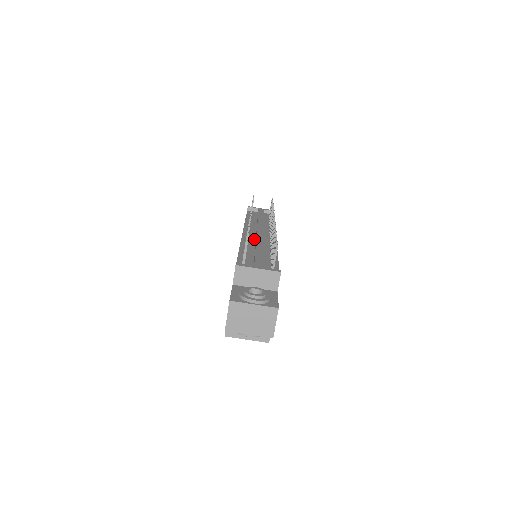
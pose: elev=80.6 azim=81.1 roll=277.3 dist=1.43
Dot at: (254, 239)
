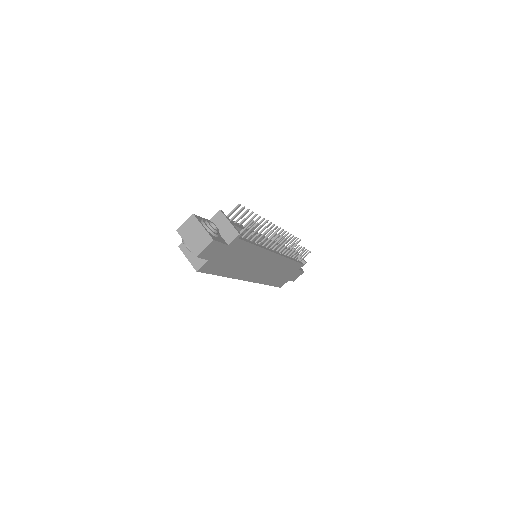
Dot at: occluded
